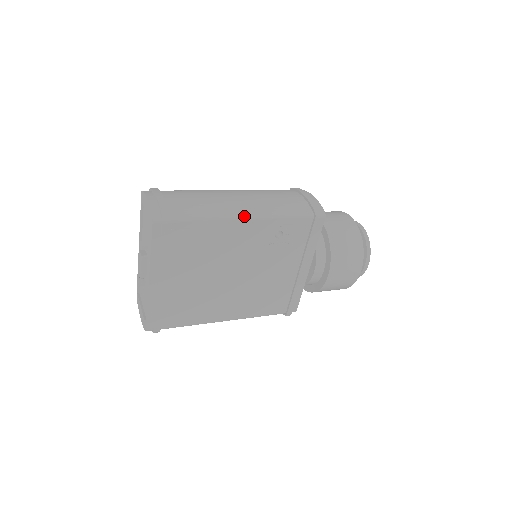
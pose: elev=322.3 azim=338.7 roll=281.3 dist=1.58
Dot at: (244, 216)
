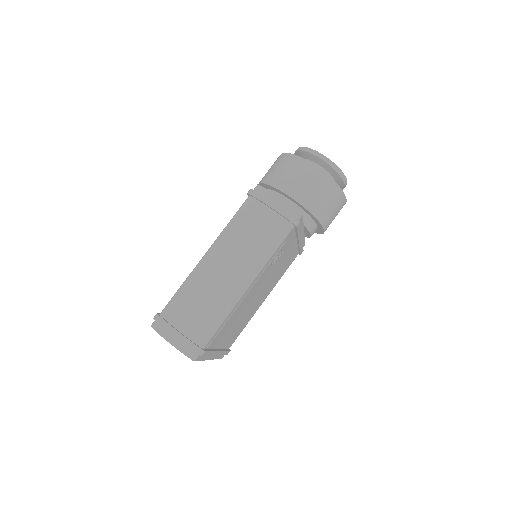
Dot at: (246, 287)
